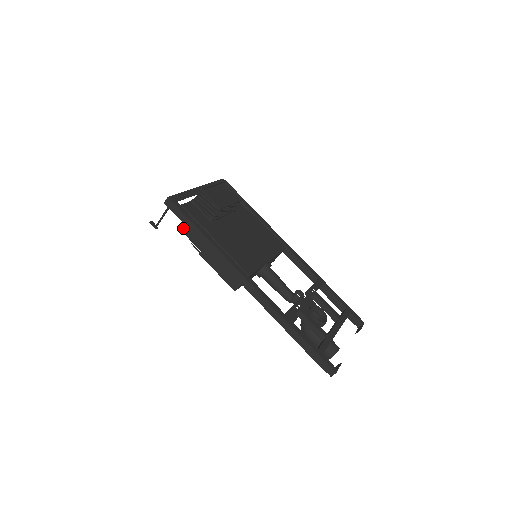
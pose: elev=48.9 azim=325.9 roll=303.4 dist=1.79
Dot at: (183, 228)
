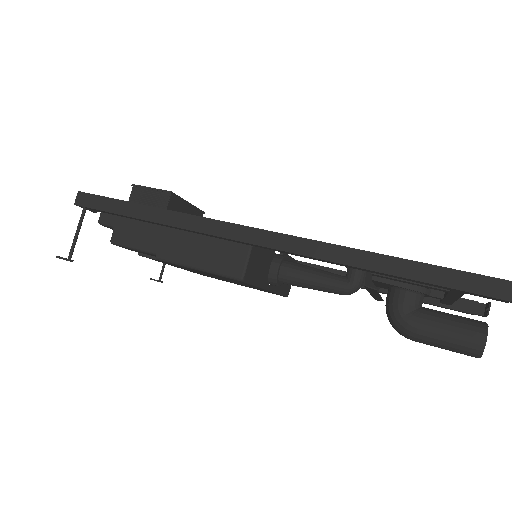
Dot at: (117, 236)
